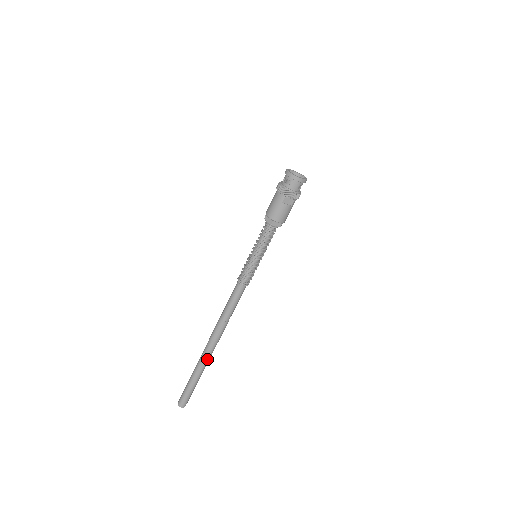
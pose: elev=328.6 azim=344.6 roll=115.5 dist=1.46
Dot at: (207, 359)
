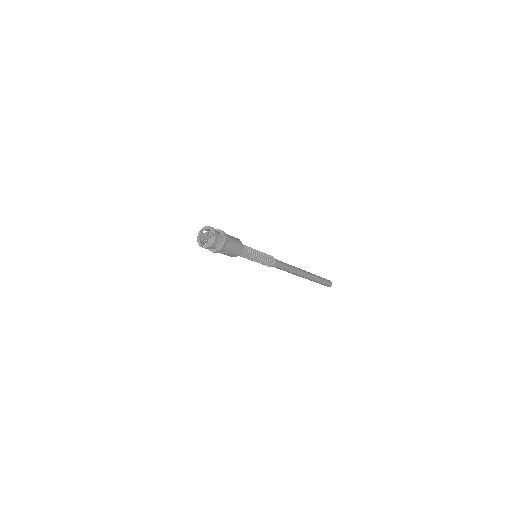
Dot at: (308, 279)
